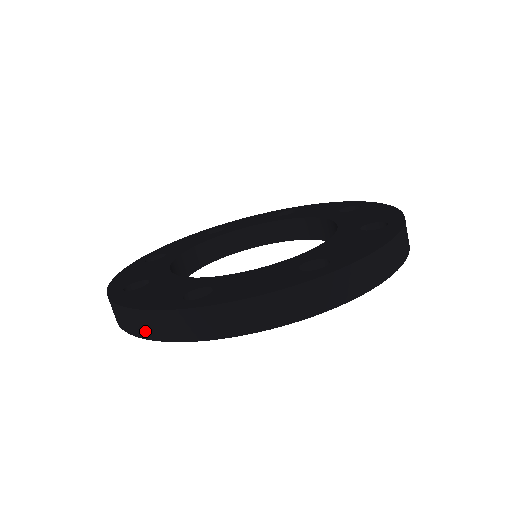
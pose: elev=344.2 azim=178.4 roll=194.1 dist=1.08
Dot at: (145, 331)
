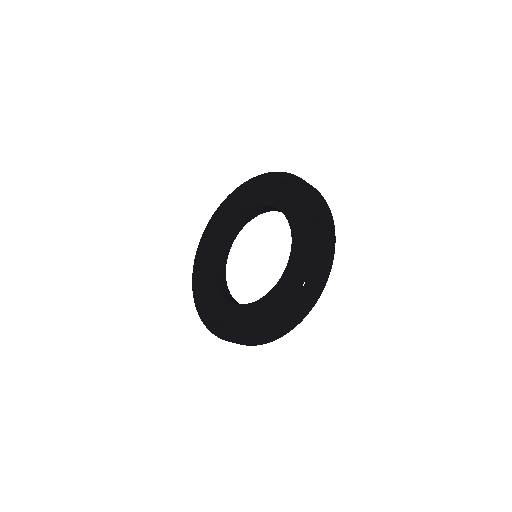
Dot at: (302, 317)
